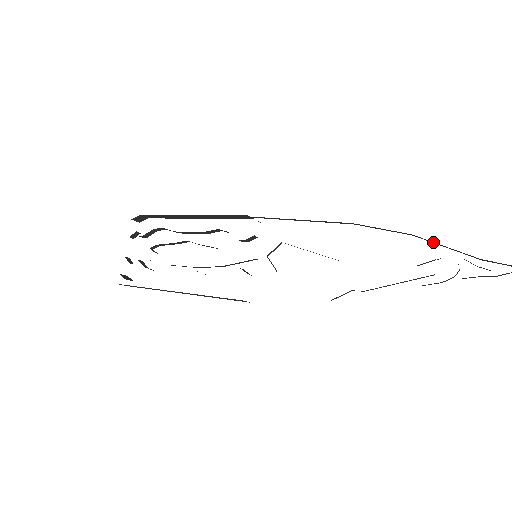
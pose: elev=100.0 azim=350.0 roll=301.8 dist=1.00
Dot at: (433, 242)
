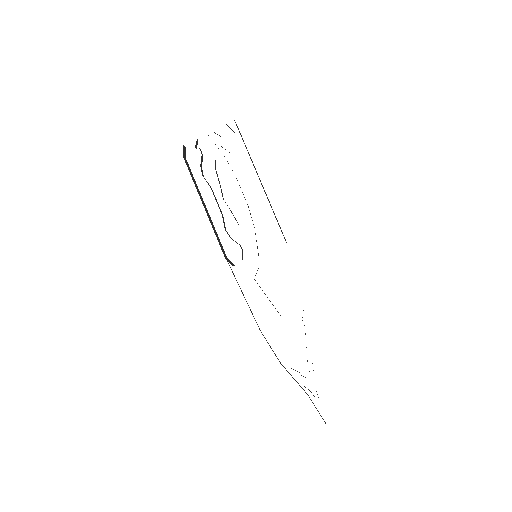
Dot at: occluded
